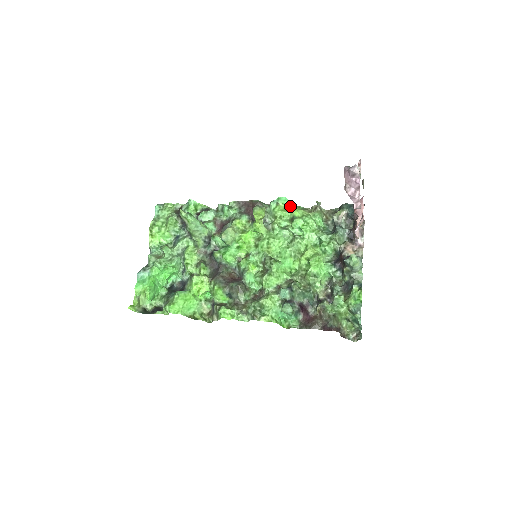
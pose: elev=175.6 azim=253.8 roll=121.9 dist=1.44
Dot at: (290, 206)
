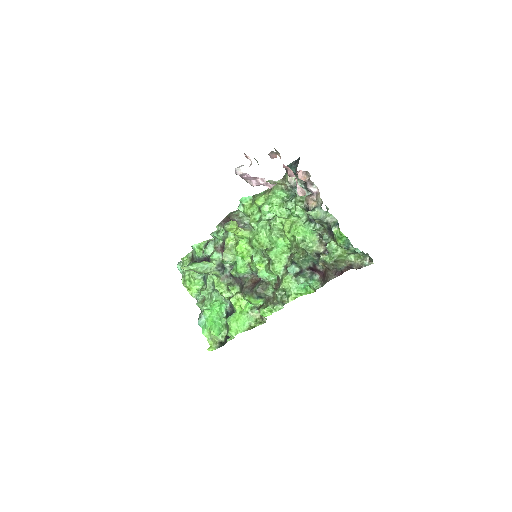
Dot at: (252, 200)
